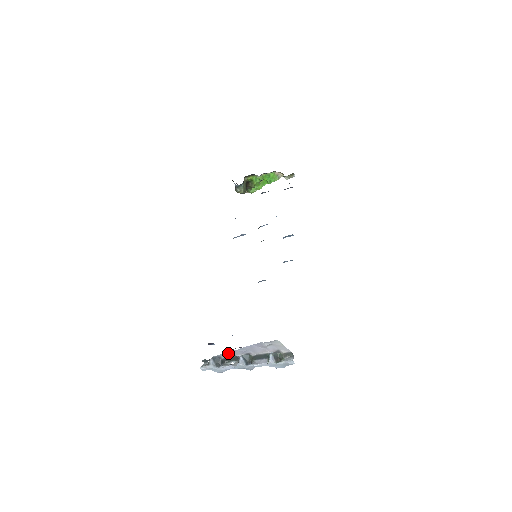
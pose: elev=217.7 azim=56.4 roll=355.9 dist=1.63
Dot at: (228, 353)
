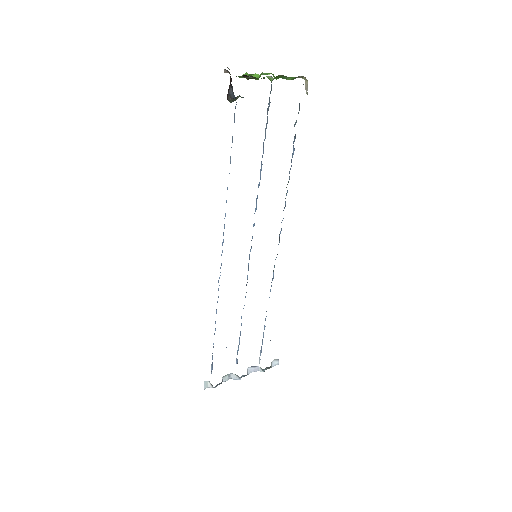
Dot at: occluded
